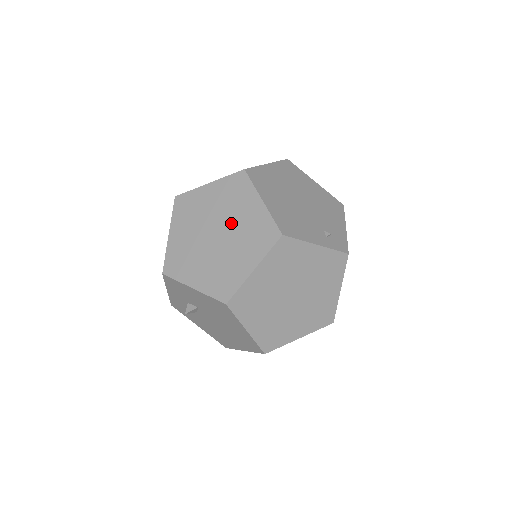
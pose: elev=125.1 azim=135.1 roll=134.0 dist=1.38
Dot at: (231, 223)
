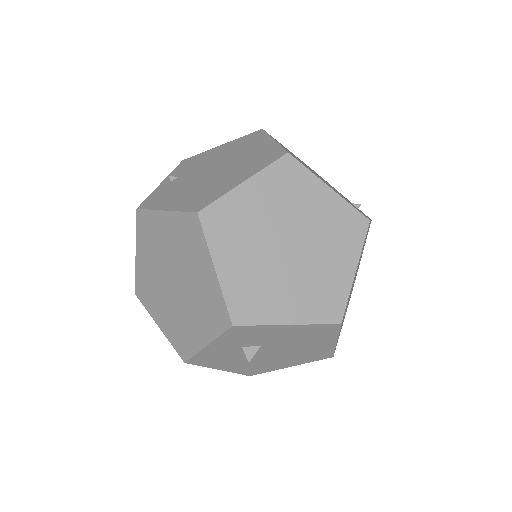
Dot at: (302, 226)
